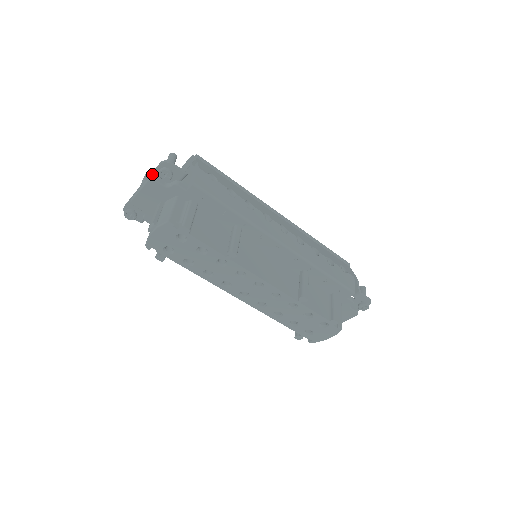
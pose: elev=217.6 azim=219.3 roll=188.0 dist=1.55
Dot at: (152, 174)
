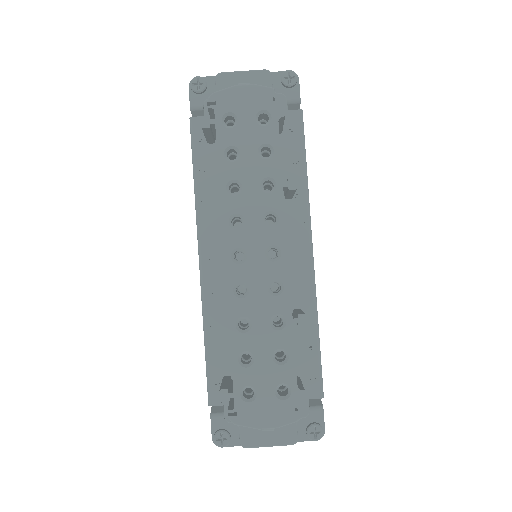
Dot at: (270, 73)
